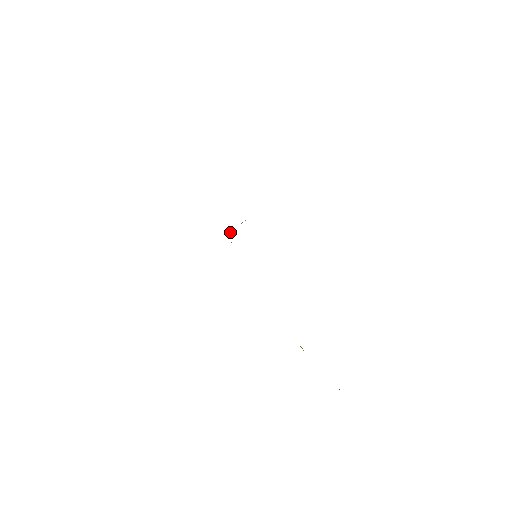
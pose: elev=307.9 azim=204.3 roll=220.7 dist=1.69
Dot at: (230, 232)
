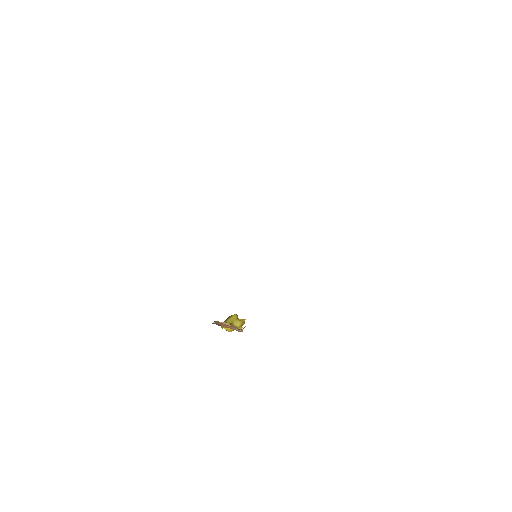
Dot at: occluded
